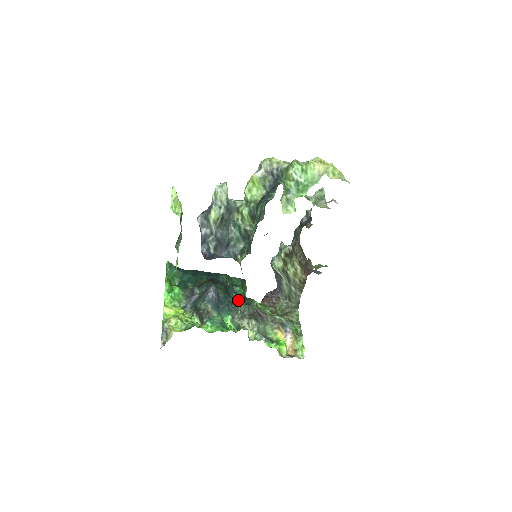
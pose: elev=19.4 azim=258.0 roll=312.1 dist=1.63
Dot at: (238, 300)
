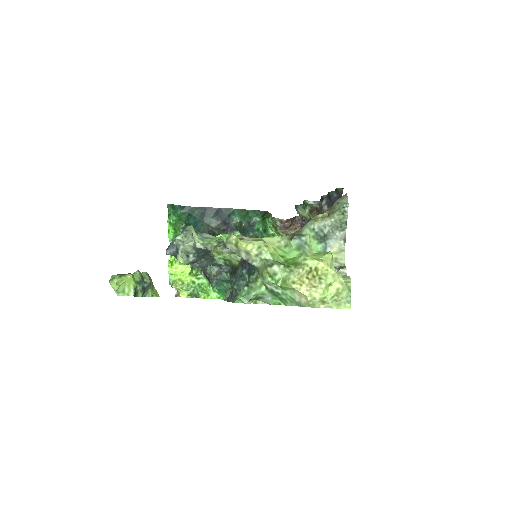
Dot at: occluded
